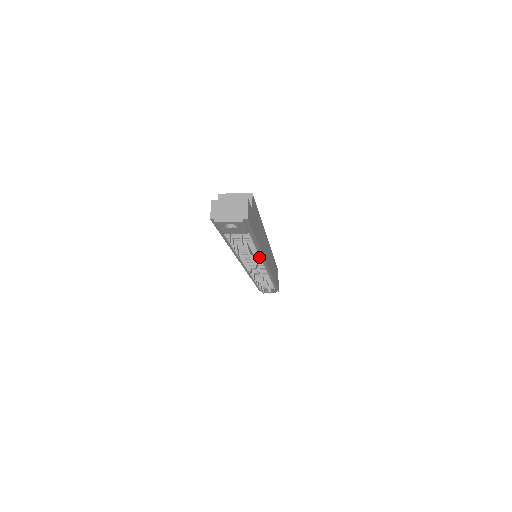
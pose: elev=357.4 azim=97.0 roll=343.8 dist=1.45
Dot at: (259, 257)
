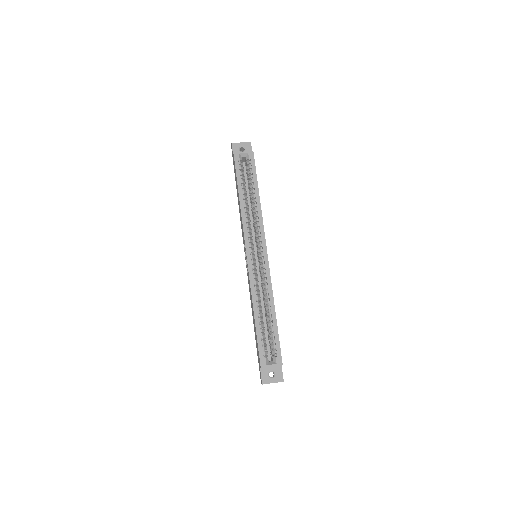
Dot at: occluded
